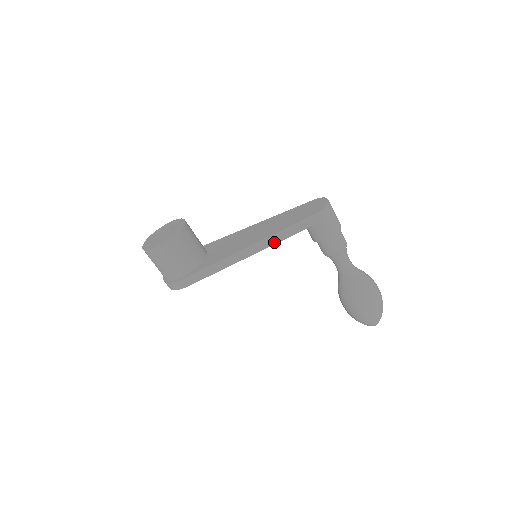
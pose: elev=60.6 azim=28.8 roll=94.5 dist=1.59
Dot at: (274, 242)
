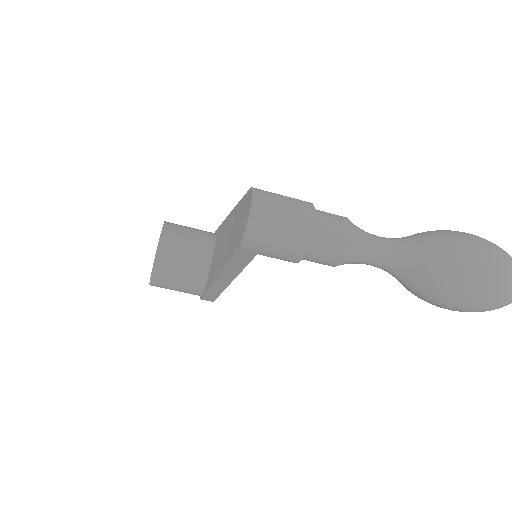
Dot at: (235, 273)
